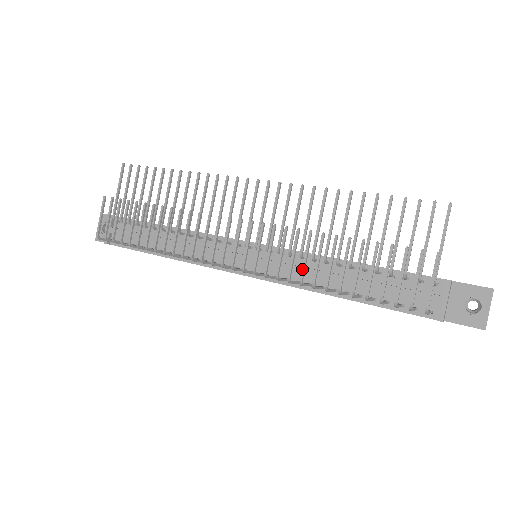
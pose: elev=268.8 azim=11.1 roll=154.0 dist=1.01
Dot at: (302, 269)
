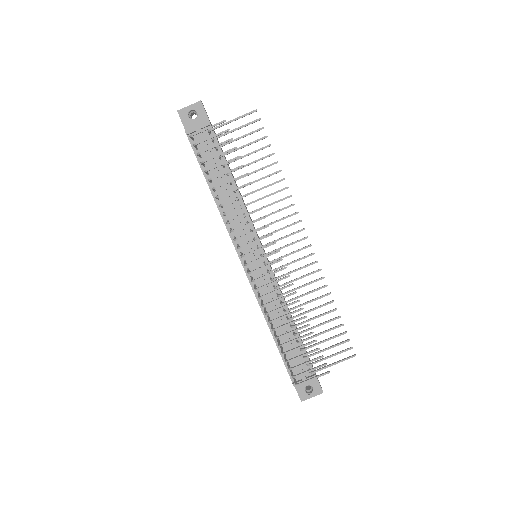
Dot at: (275, 310)
